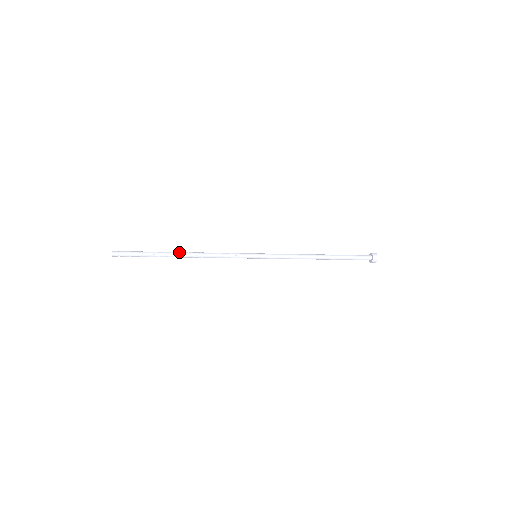
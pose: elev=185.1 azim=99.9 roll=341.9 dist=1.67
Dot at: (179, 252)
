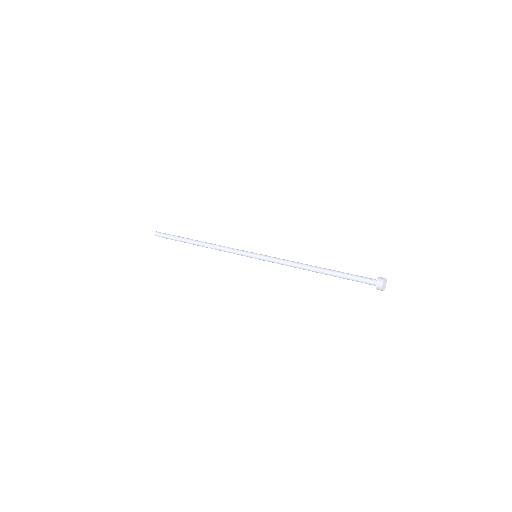
Dot at: (196, 241)
